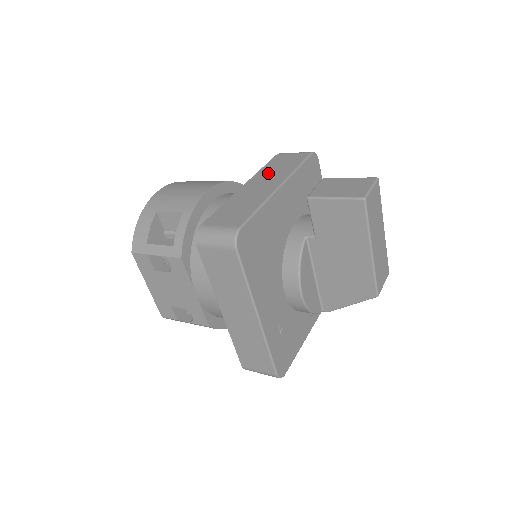
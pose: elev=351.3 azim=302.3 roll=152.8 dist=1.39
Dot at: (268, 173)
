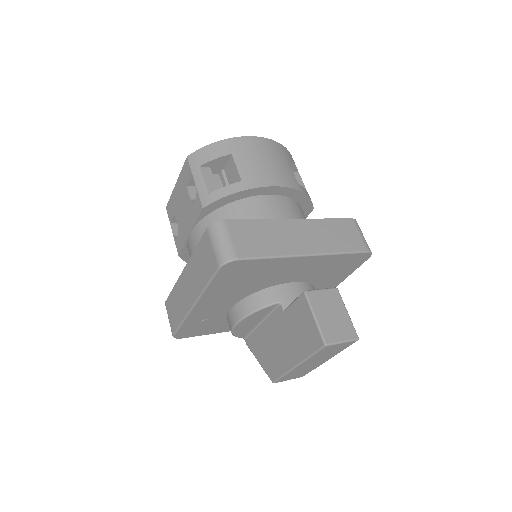
Dot at: (321, 230)
